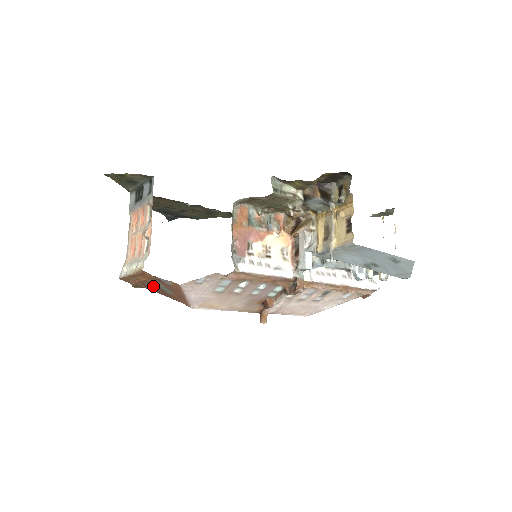
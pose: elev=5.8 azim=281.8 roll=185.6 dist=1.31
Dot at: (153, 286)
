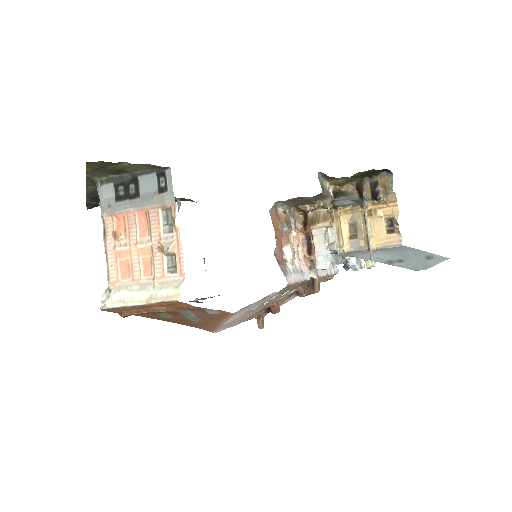
Dot at: (171, 315)
